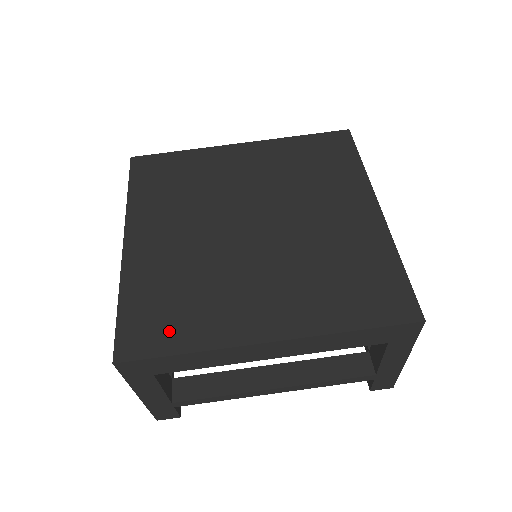
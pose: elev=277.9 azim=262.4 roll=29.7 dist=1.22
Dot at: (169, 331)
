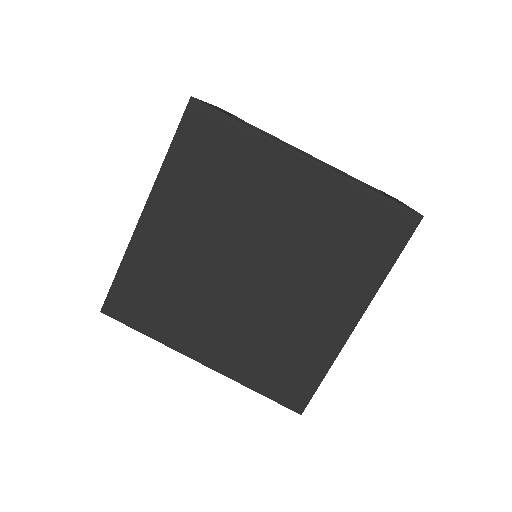
Dot at: (143, 314)
